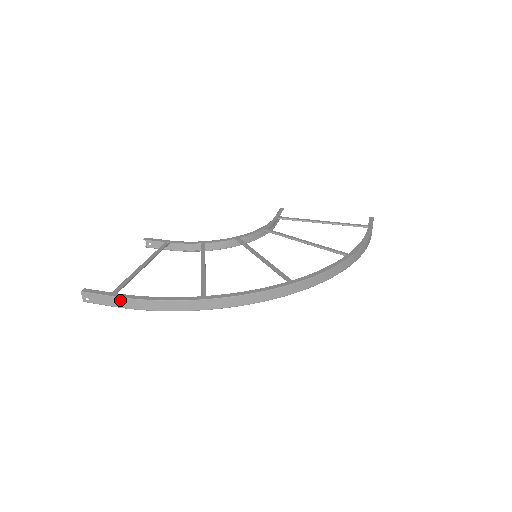
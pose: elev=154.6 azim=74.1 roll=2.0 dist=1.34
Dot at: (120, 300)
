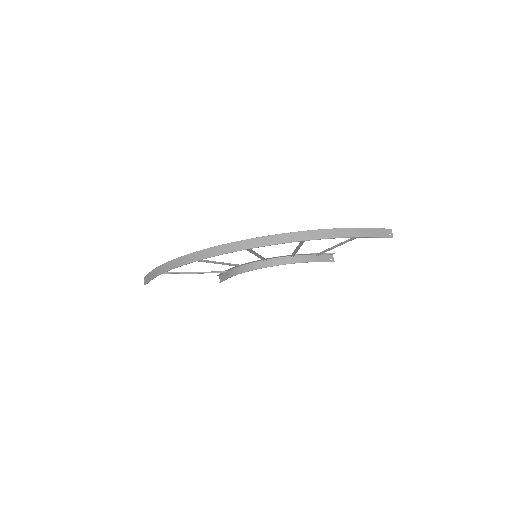
Dot at: (151, 273)
